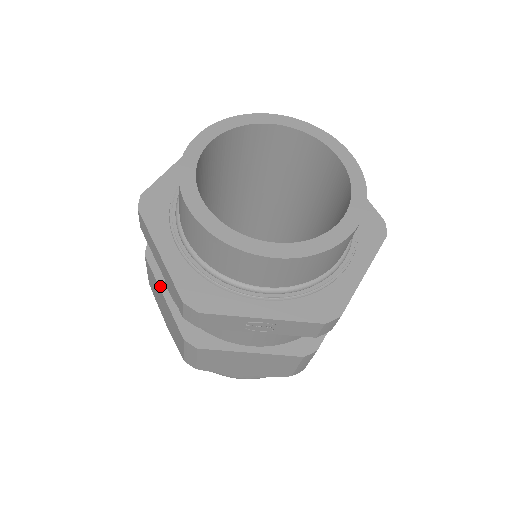
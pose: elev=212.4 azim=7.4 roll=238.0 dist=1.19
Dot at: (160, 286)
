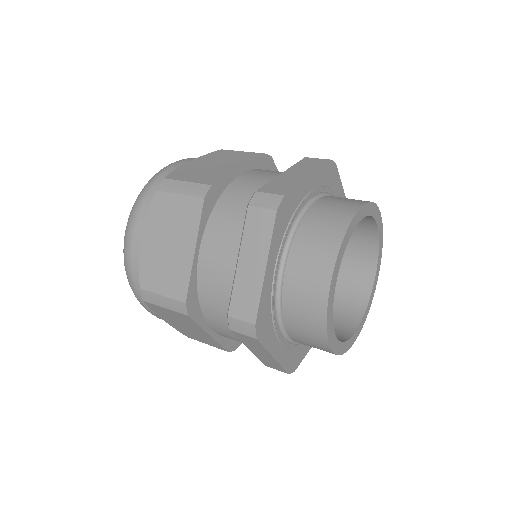
Dot at: (206, 331)
